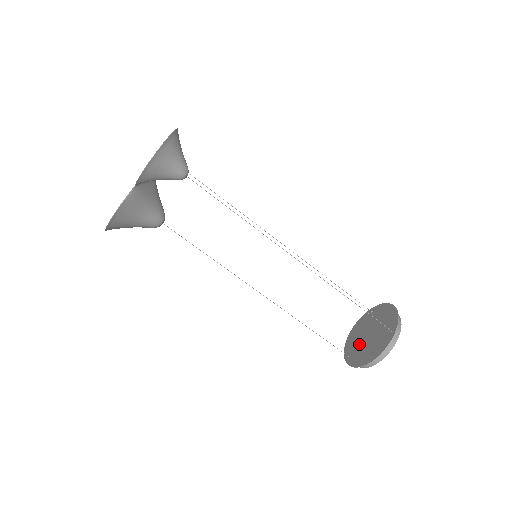
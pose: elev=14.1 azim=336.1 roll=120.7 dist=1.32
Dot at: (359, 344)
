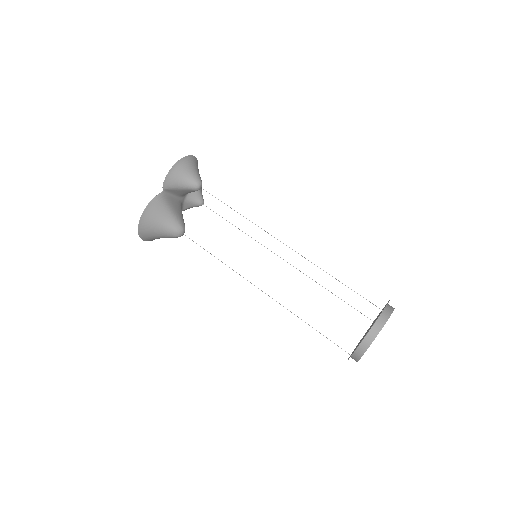
Dot at: occluded
